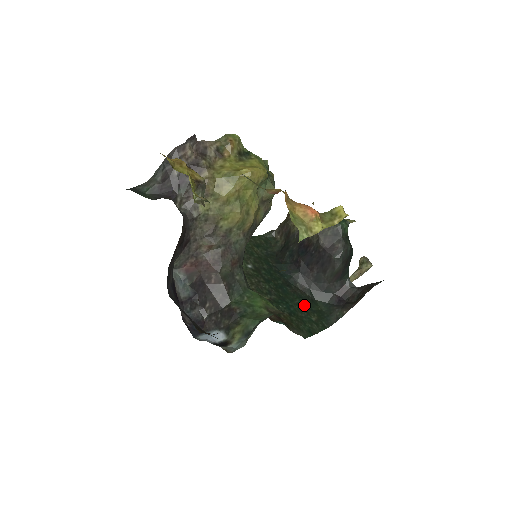
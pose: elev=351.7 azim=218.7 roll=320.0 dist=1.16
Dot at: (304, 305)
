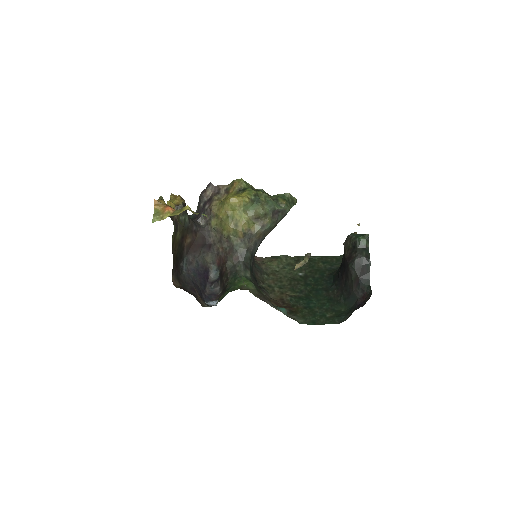
Dot at: (328, 305)
